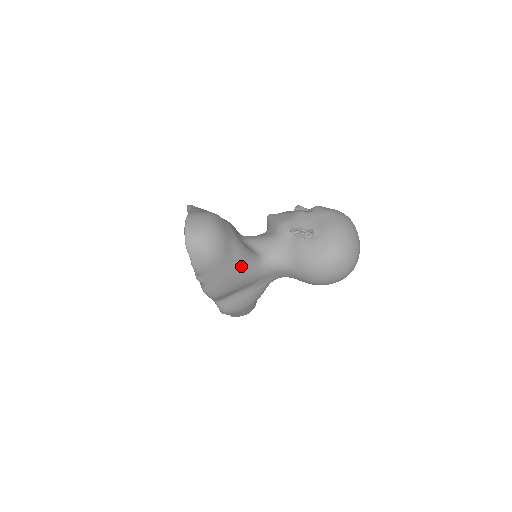
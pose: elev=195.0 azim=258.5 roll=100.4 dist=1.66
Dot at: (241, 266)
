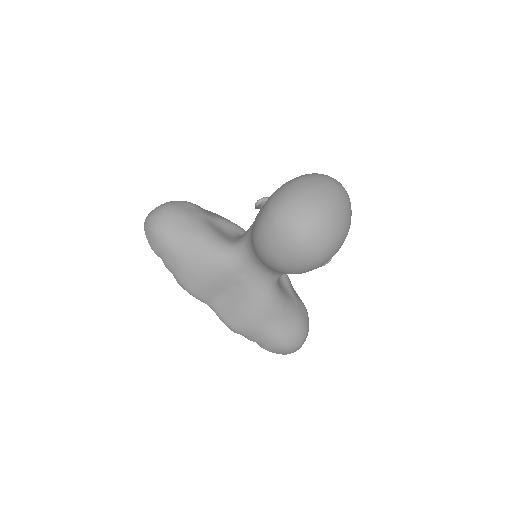
Dot at: (196, 247)
